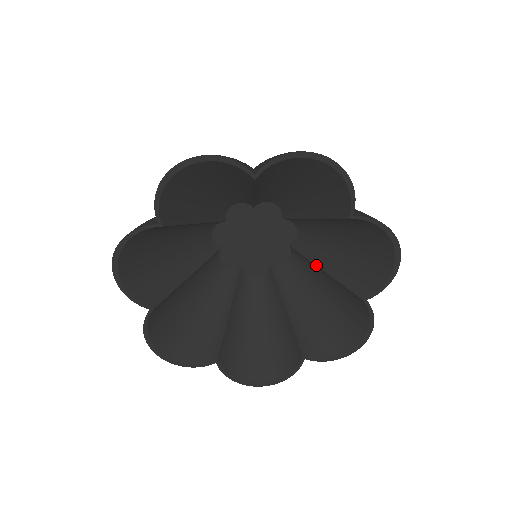
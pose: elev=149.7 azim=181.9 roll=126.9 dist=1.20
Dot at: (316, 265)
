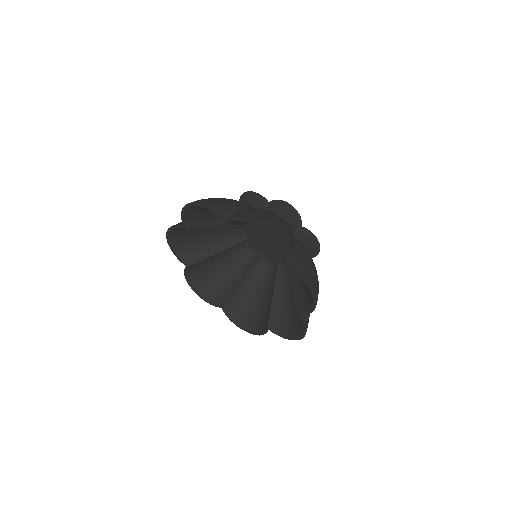
Dot at: occluded
